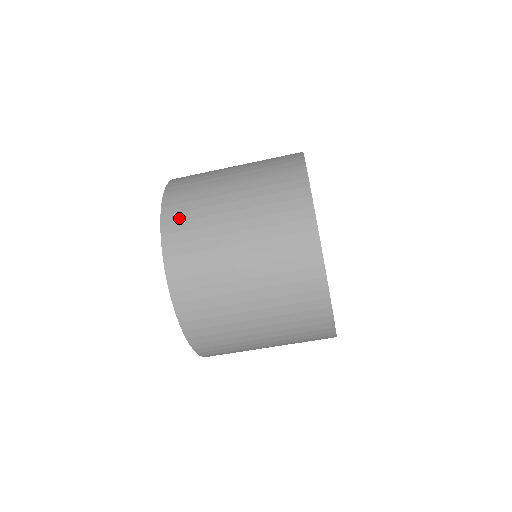
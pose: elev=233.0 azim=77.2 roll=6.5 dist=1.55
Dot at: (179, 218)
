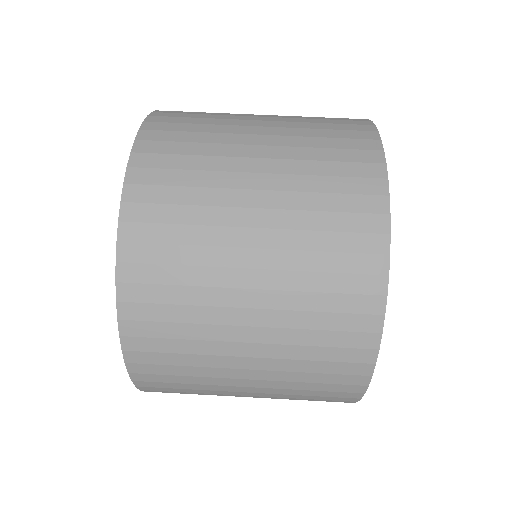
Dot at: occluded
